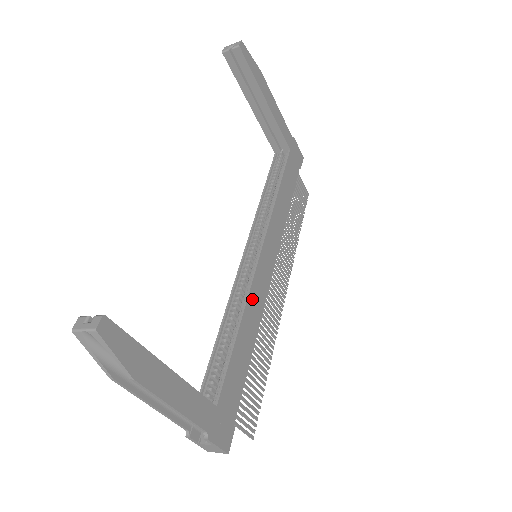
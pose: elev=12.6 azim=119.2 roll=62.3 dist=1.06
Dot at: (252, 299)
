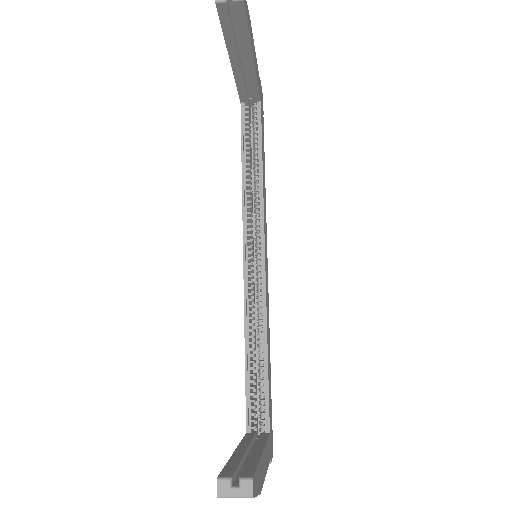
Dot at: (267, 311)
